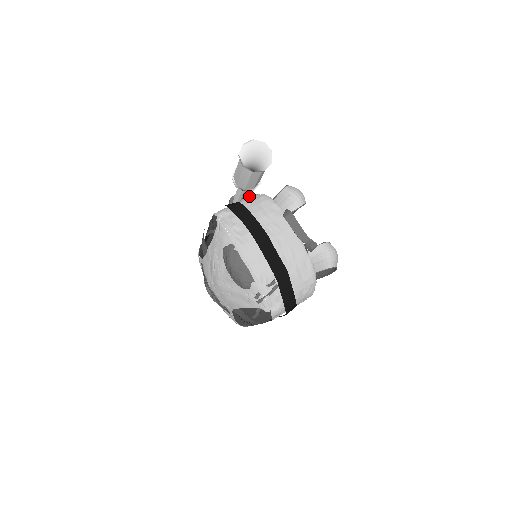
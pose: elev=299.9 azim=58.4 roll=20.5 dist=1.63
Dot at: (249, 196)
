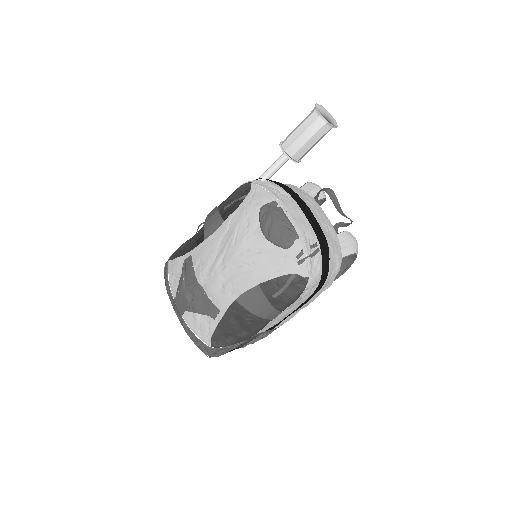
Dot at: occluded
